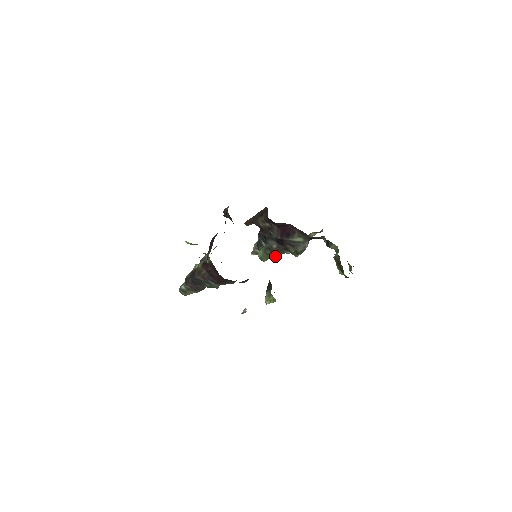
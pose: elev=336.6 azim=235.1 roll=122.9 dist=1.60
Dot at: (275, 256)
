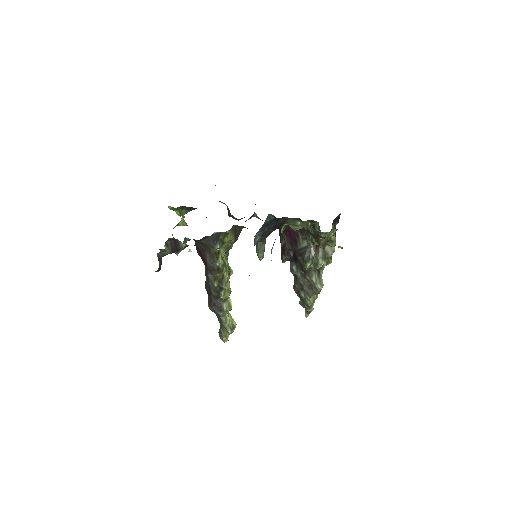
Dot at: (308, 294)
